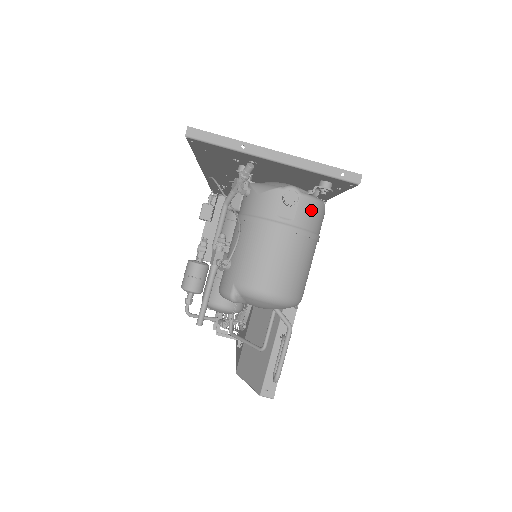
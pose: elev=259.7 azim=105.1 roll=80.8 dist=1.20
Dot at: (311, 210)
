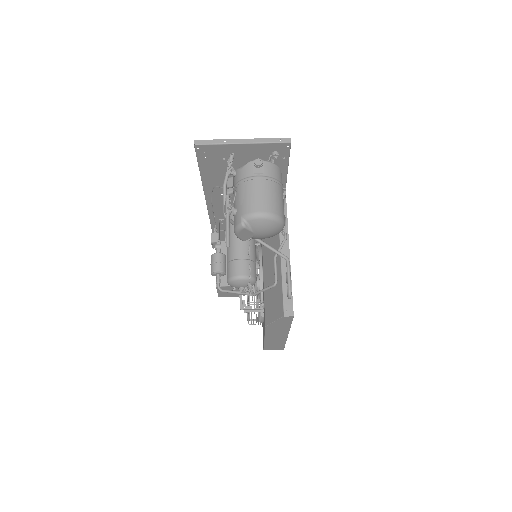
Dot at: (272, 168)
